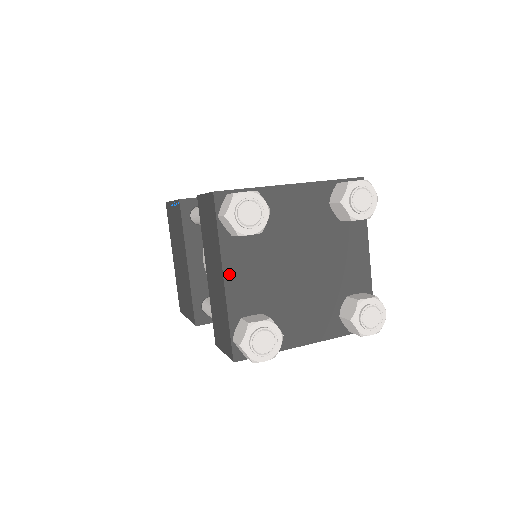
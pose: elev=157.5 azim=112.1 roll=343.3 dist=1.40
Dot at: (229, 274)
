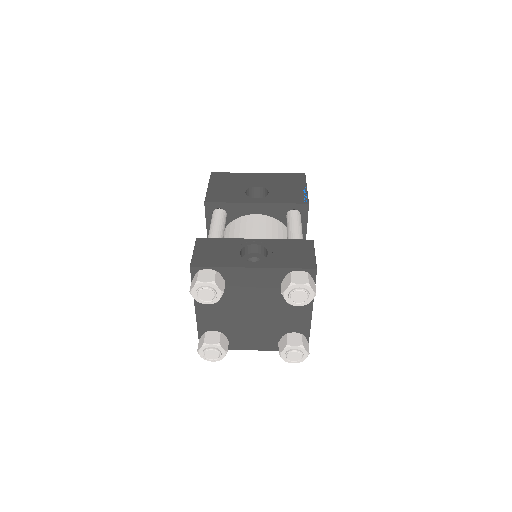
Dot at: (199, 309)
